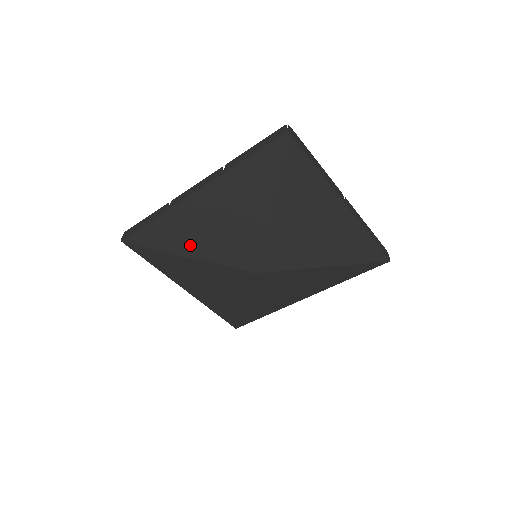
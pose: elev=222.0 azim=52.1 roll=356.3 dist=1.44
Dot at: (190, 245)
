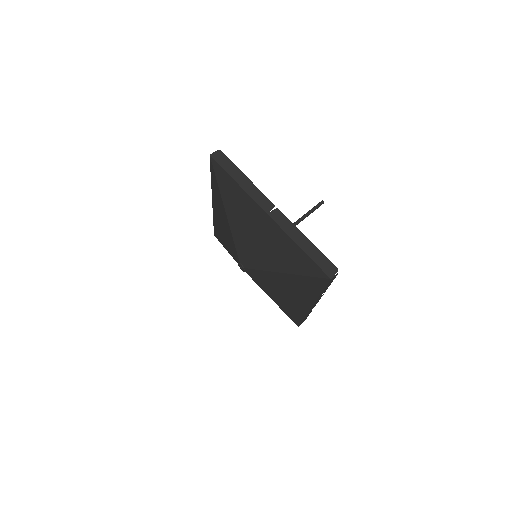
Dot at: (224, 241)
